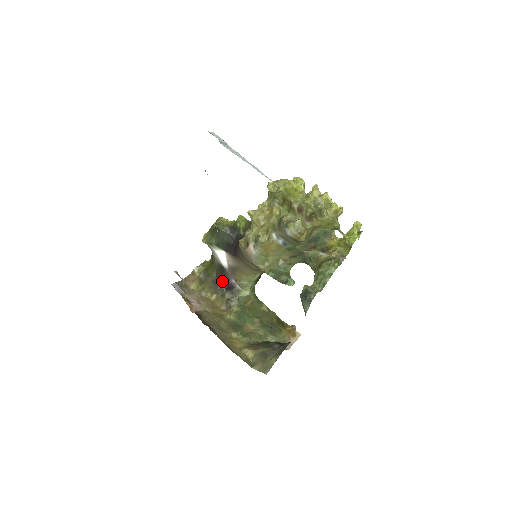
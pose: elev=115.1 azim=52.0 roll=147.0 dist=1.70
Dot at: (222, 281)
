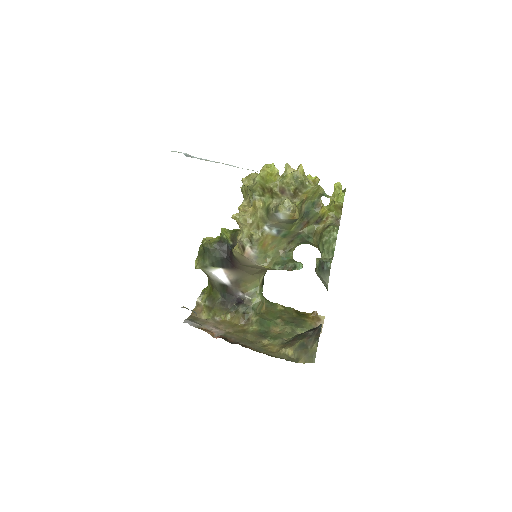
Dot at: (229, 299)
